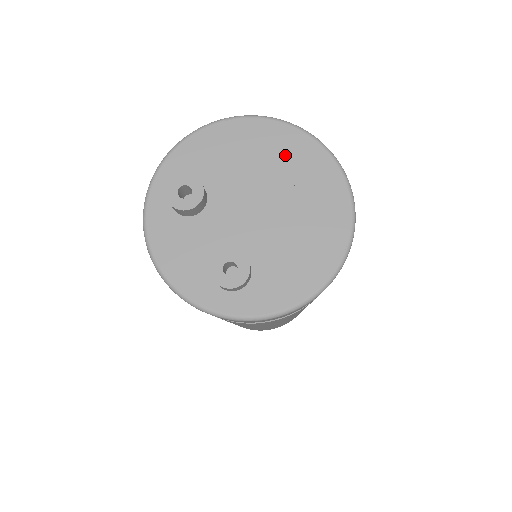
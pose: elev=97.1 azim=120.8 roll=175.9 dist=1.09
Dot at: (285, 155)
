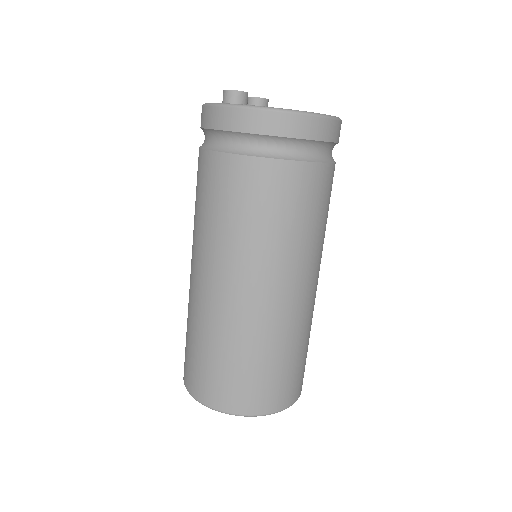
Dot at: occluded
